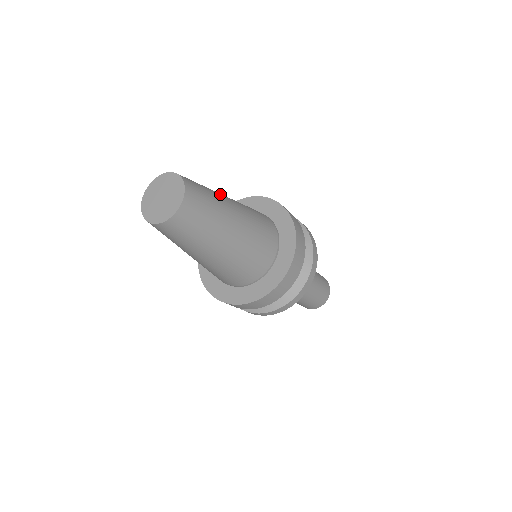
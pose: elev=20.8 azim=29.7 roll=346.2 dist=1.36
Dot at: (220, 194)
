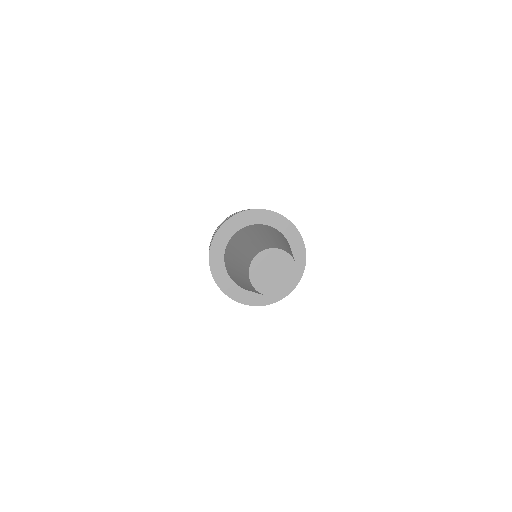
Dot at: (280, 240)
